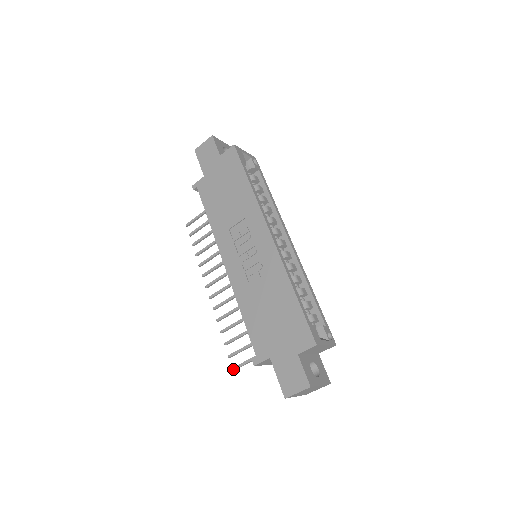
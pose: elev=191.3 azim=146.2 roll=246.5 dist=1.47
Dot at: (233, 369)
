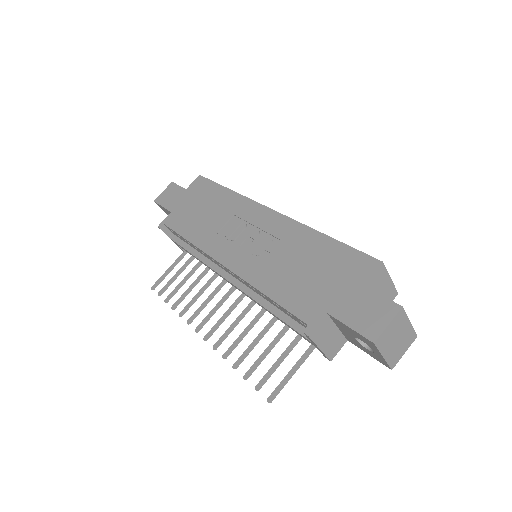
Dot at: (269, 399)
